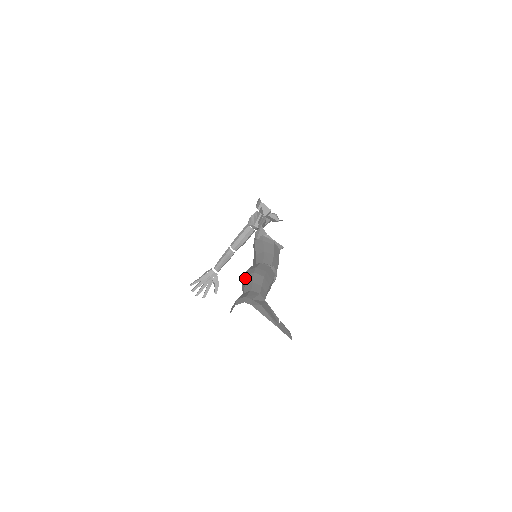
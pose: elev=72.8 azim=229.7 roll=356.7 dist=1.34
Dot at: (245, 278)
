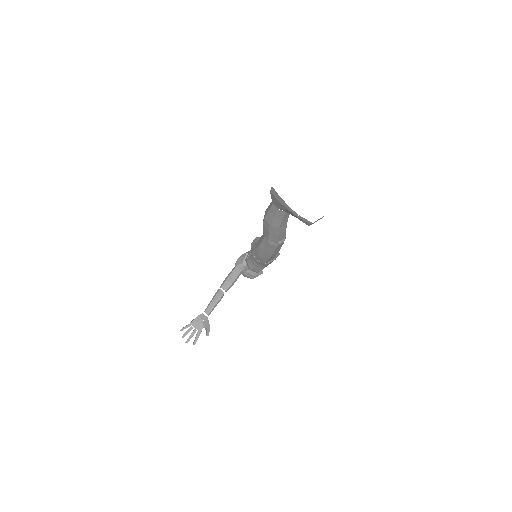
Dot at: (267, 208)
